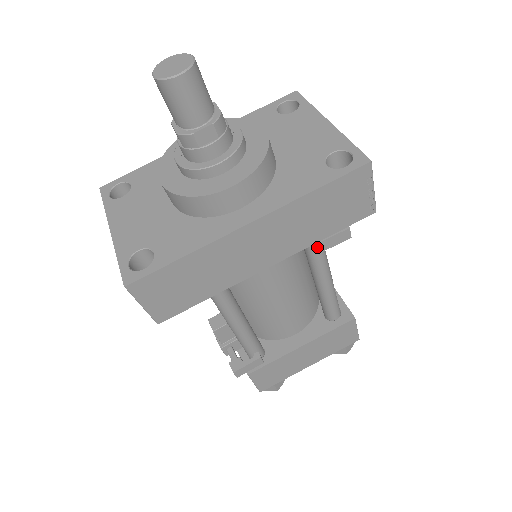
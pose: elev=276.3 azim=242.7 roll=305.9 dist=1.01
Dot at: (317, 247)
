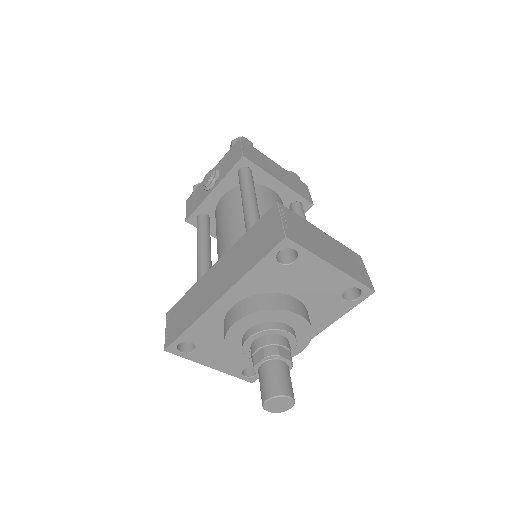
Dot at: occluded
